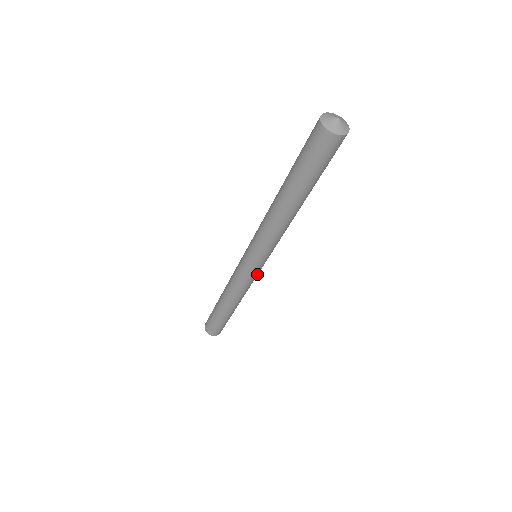
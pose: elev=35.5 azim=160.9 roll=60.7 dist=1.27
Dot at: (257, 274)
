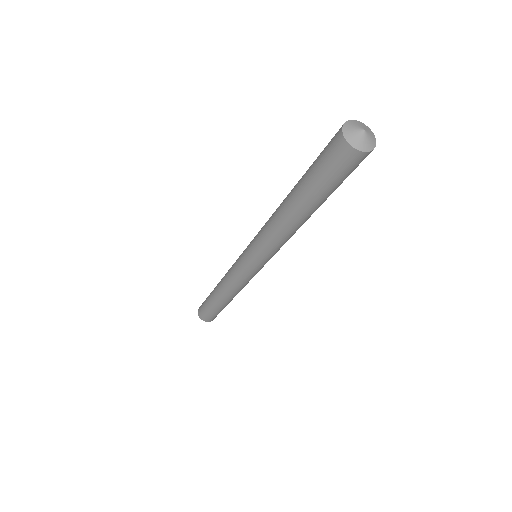
Dot at: occluded
